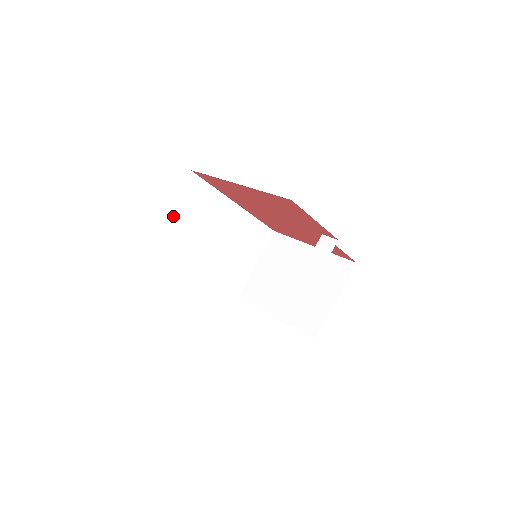
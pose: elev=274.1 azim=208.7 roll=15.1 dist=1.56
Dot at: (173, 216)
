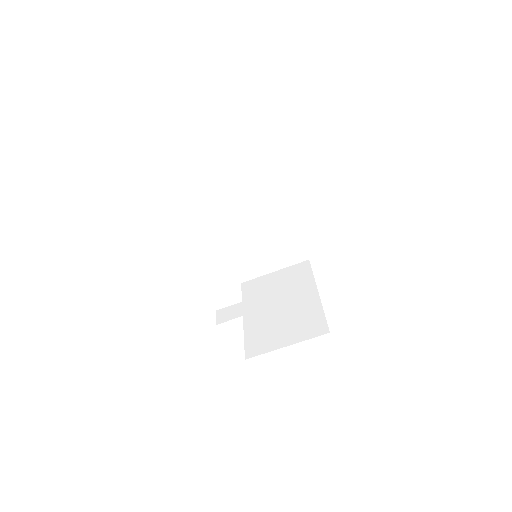
Dot at: (228, 177)
